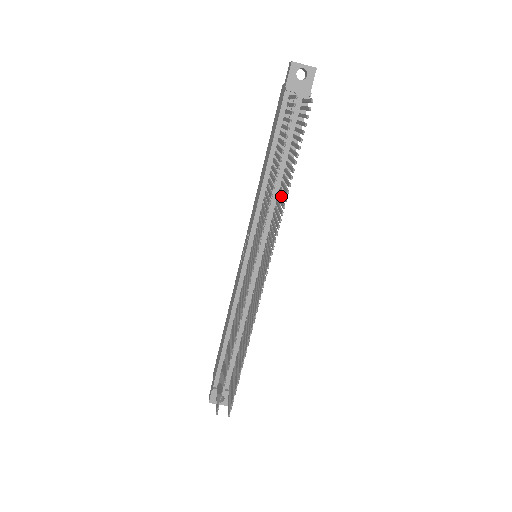
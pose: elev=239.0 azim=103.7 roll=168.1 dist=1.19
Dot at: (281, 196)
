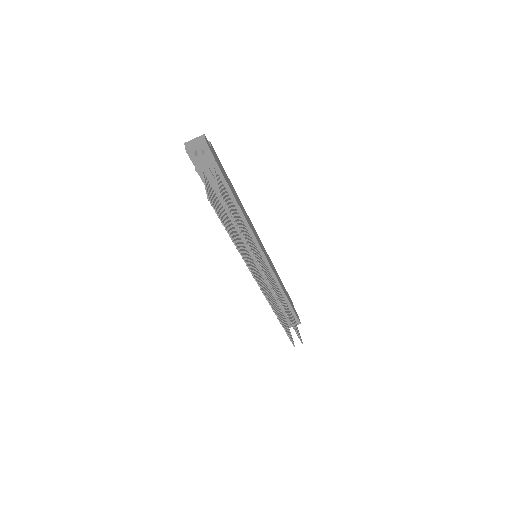
Dot at: (245, 222)
